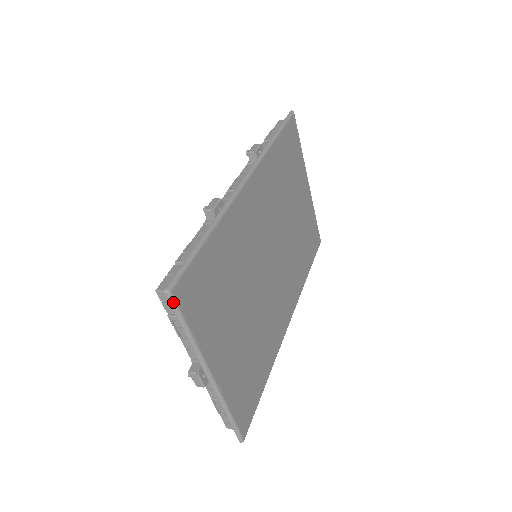
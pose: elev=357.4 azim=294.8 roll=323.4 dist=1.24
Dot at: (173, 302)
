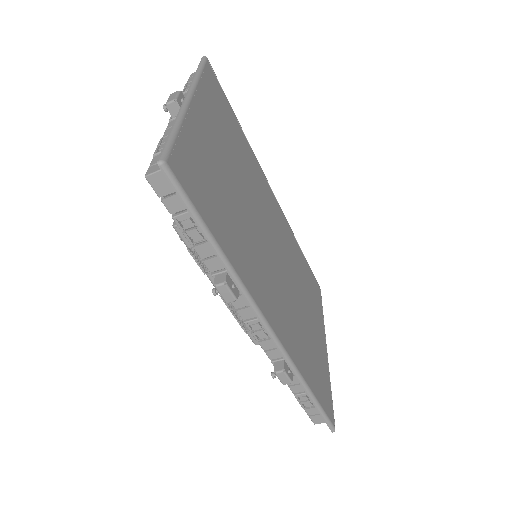
Dot at: (204, 60)
